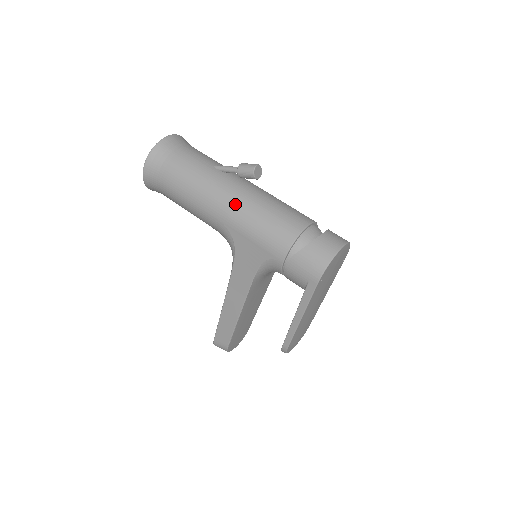
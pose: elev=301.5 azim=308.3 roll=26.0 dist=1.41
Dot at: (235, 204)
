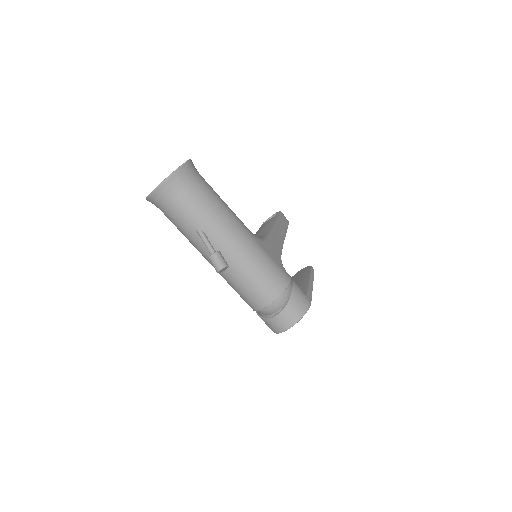
Dot at: occluded
